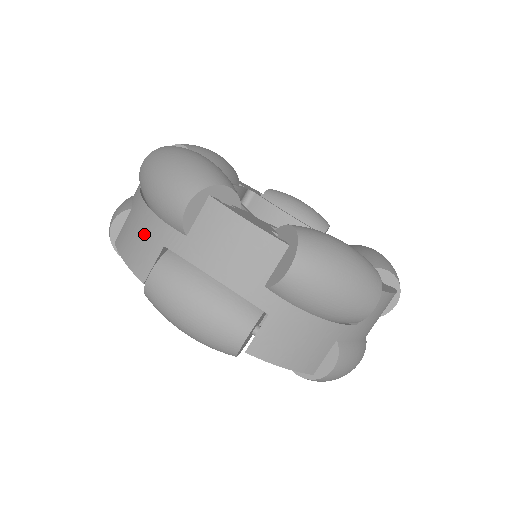
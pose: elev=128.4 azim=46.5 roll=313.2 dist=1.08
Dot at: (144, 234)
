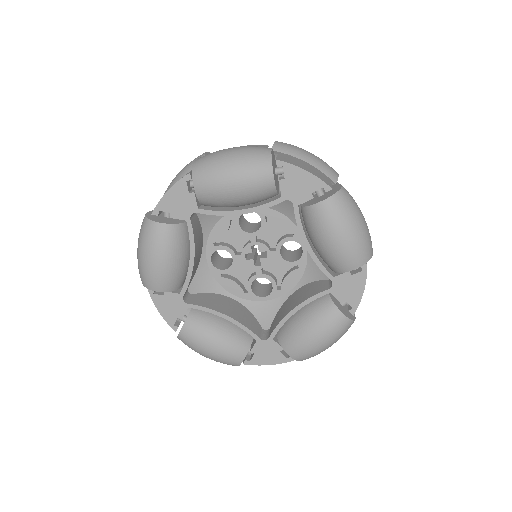
Dot at: occluded
